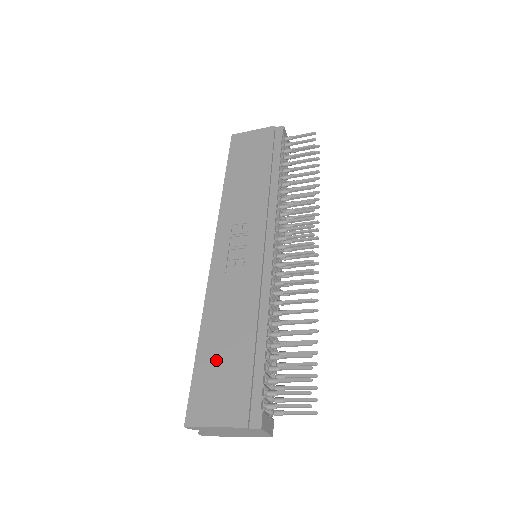
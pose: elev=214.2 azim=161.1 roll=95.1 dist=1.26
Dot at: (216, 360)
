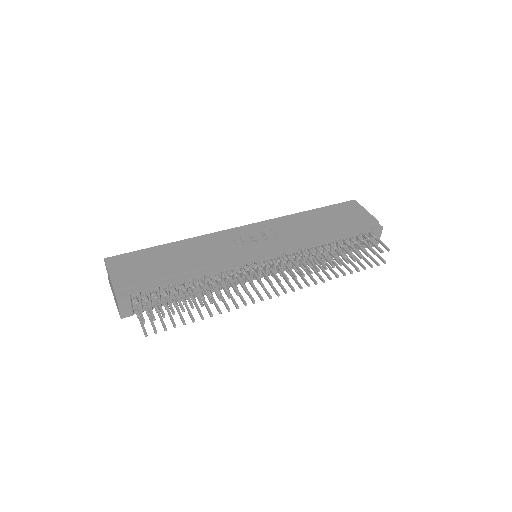
Dot at: (157, 257)
